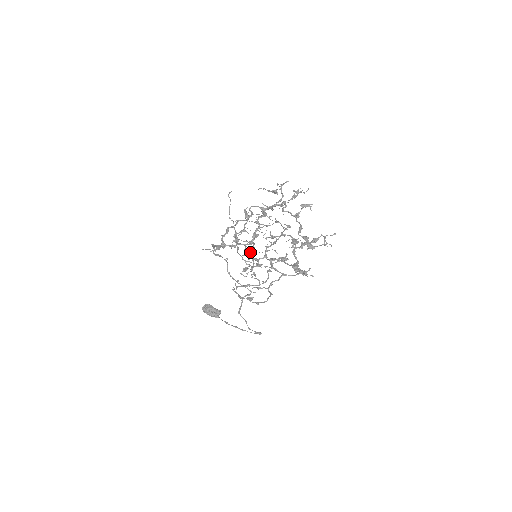
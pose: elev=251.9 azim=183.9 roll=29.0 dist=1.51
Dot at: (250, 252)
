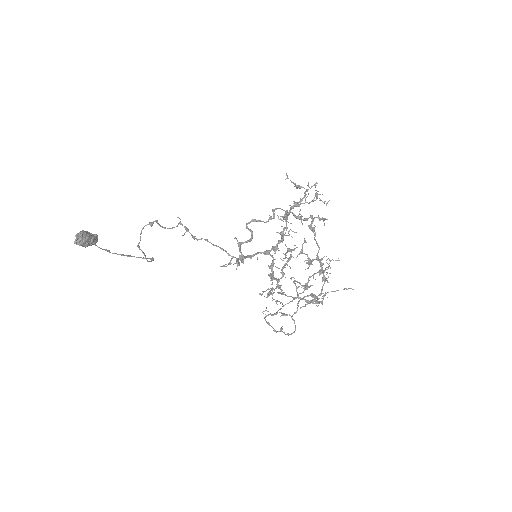
Dot at: occluded
